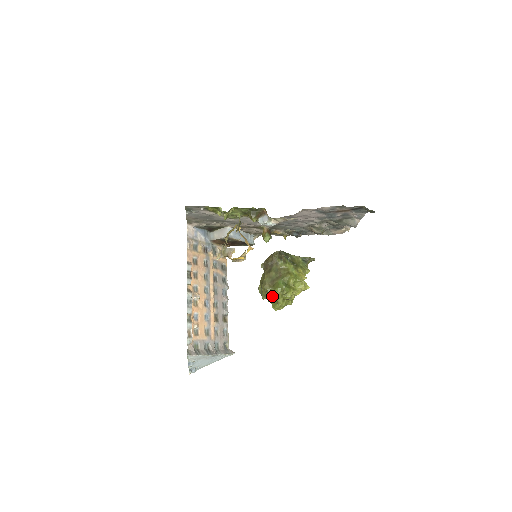
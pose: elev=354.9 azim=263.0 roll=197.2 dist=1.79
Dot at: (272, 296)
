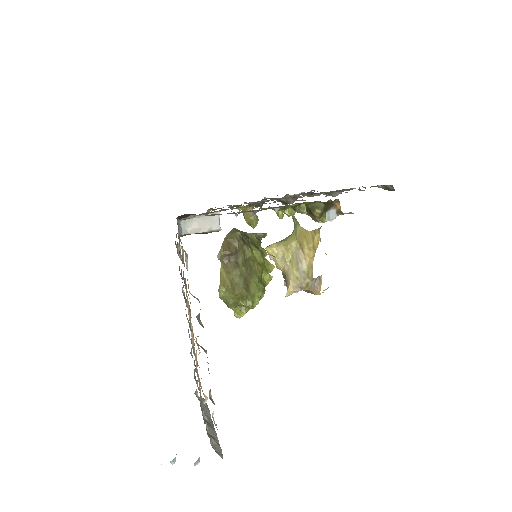
Dot at: (252, 305)
